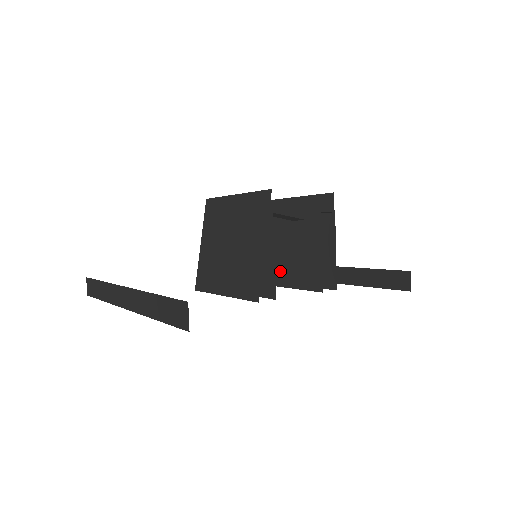
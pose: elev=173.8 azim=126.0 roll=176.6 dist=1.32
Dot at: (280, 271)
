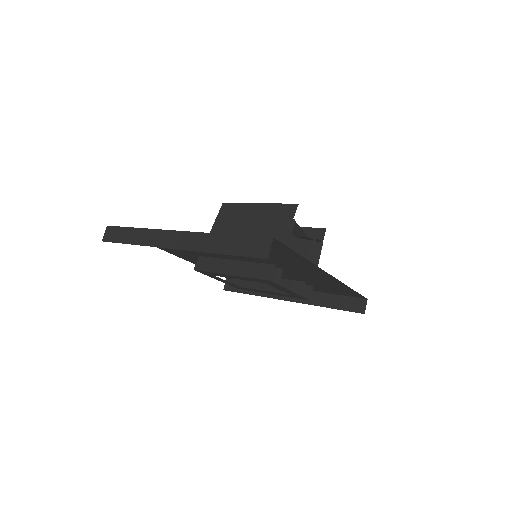
Dot at: occluded
